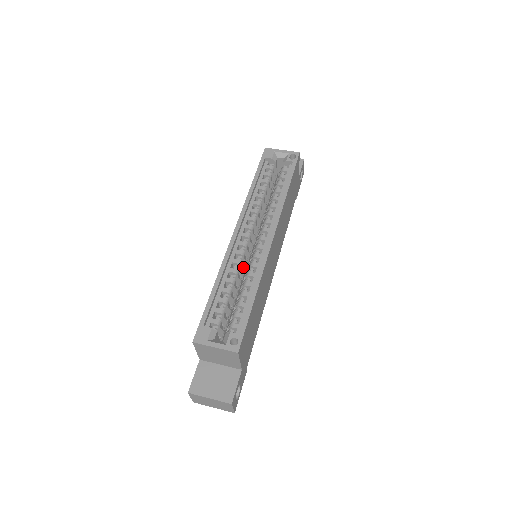
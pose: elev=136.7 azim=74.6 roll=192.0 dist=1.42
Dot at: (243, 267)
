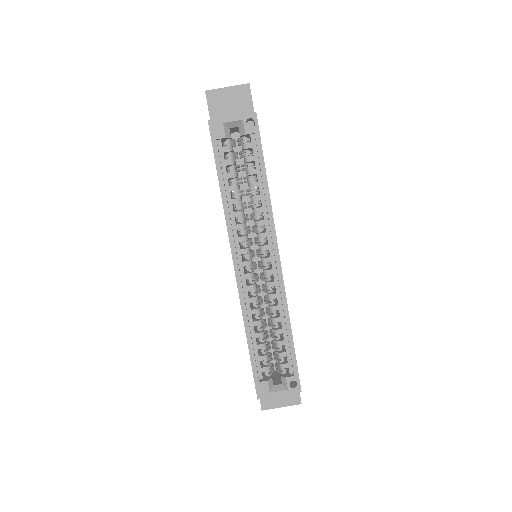
Dot at: occluded
